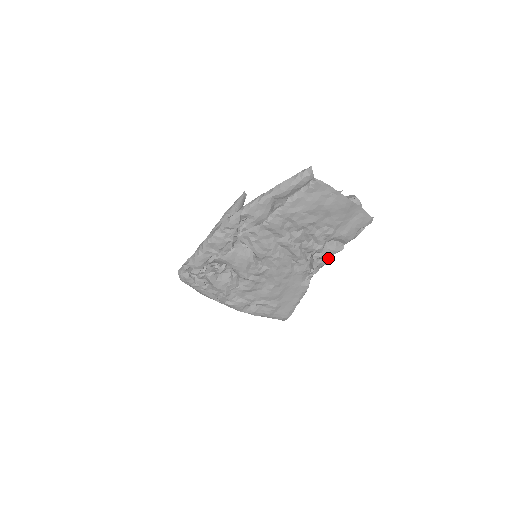
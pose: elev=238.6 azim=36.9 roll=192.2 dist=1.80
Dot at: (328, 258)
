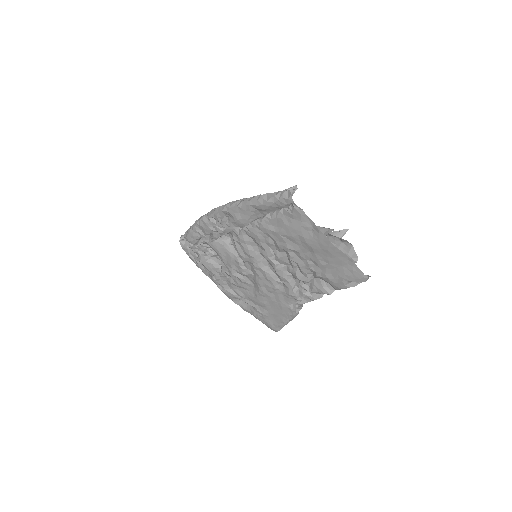
Dot at: (319, 295)
